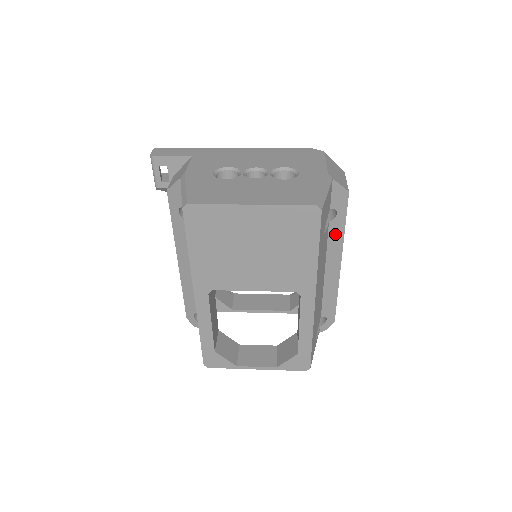
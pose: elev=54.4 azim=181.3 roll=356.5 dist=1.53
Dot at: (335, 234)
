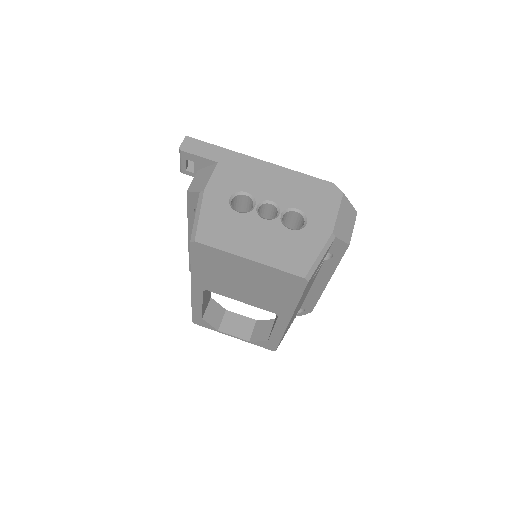
Dot at: (328, 267)
